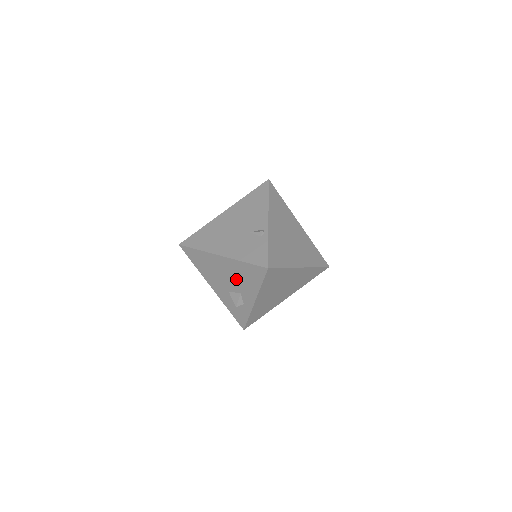
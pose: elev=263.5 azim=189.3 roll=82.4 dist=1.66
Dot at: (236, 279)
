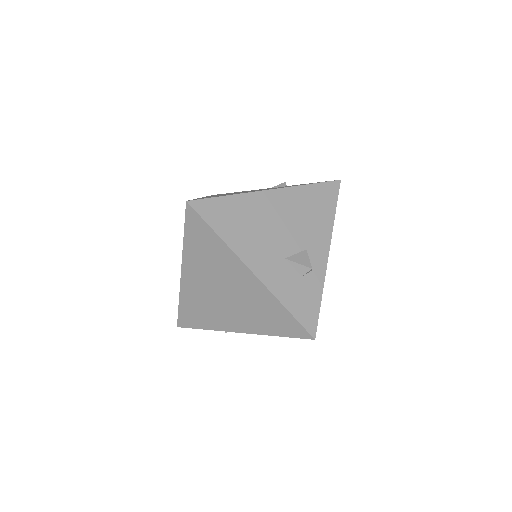
Dot at: (298, 223)
